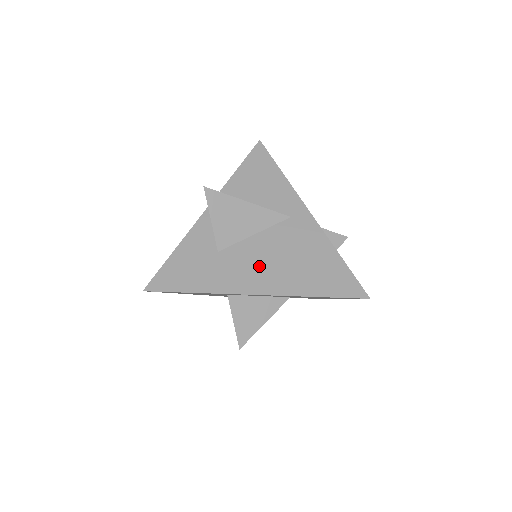
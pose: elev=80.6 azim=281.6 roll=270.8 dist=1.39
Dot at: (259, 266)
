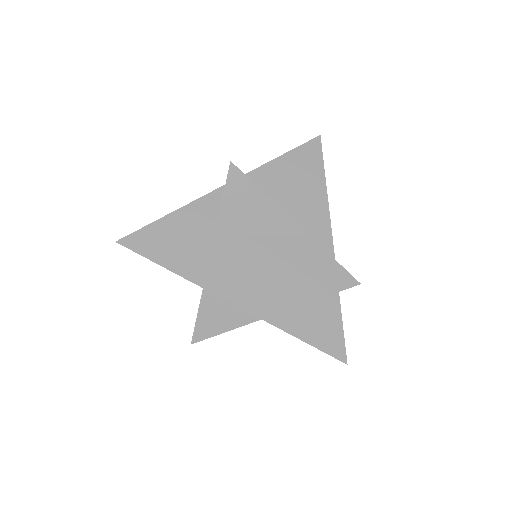
Dot at: (249, 273)
